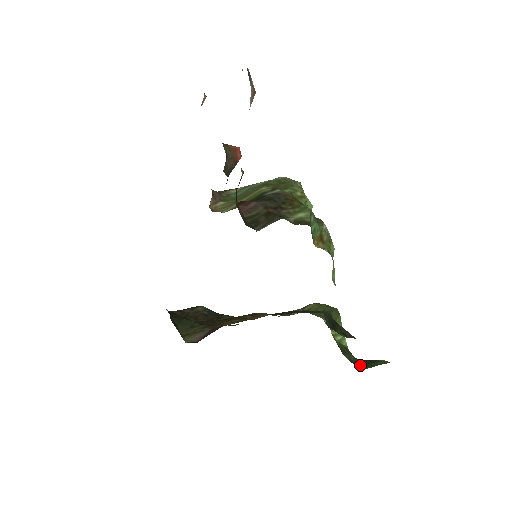
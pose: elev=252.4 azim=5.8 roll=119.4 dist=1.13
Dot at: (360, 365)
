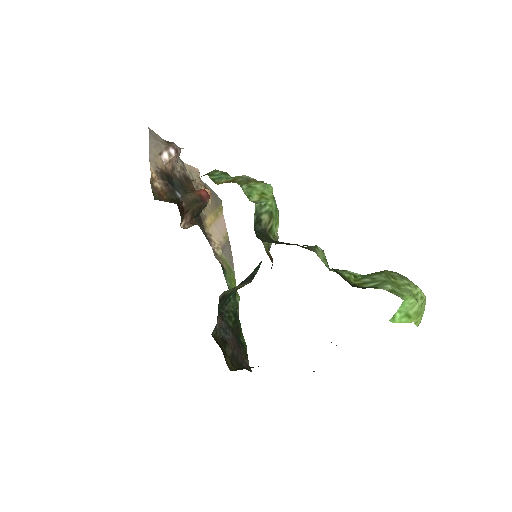
Dot at: occluded
